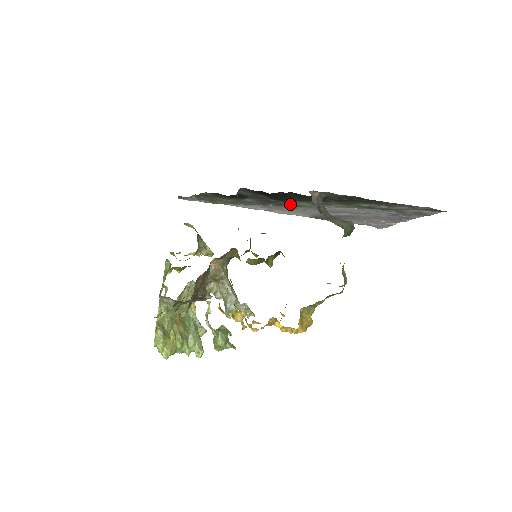
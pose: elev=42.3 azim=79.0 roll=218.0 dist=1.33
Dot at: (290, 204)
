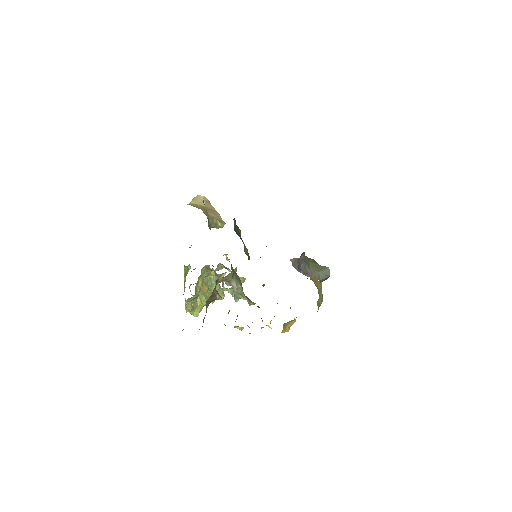
Dot at: occluded
